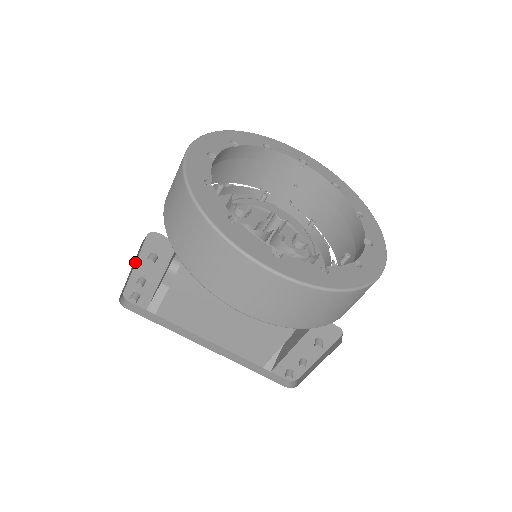
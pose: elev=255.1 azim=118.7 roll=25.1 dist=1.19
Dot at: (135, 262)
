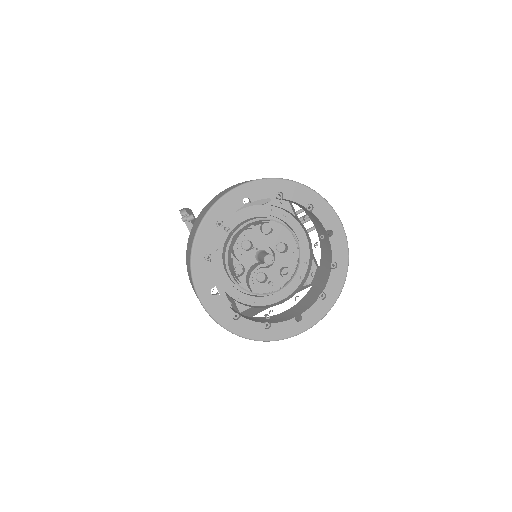
Dot at: (187, 208)
